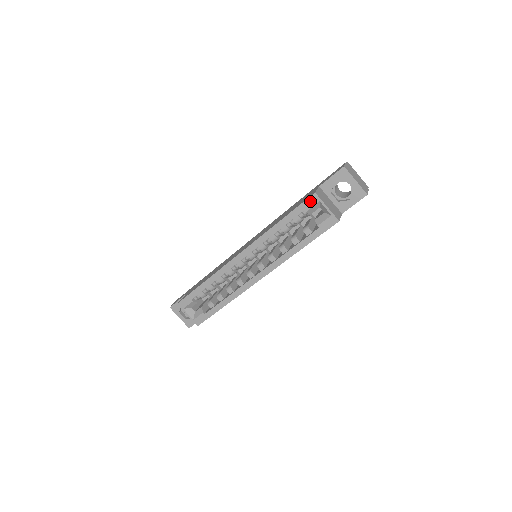
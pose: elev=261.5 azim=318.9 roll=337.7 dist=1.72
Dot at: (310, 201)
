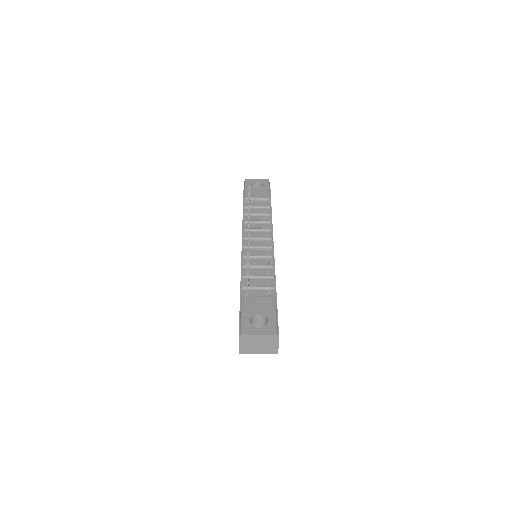
Dot at: occluded
